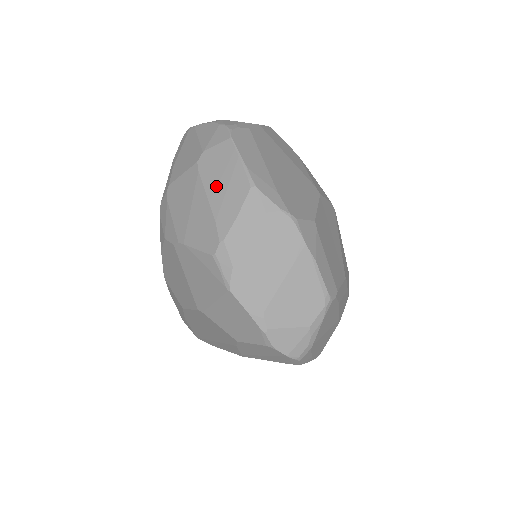
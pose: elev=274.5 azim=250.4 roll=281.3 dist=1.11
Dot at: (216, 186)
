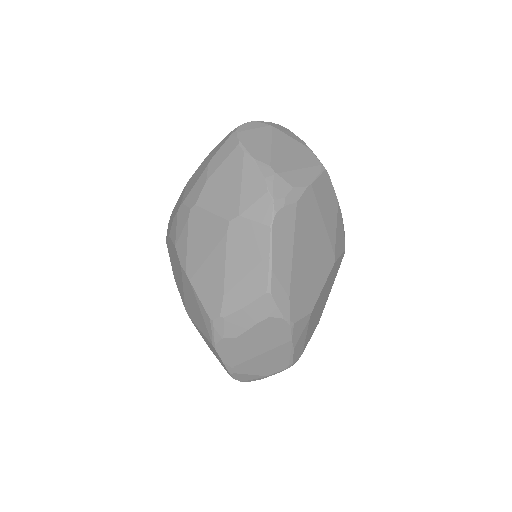
Dot at: (237, 264)
